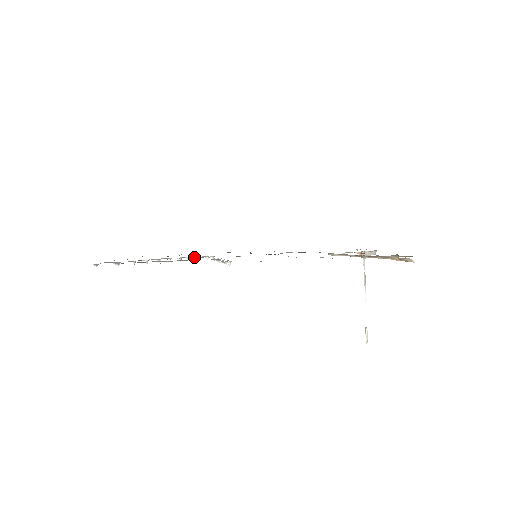
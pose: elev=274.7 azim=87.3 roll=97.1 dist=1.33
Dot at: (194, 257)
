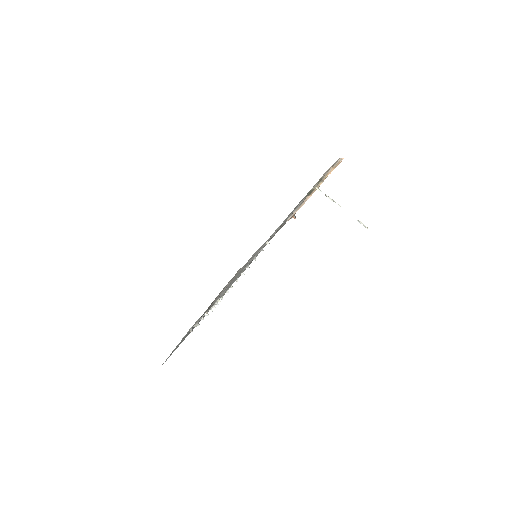
Dot at: (220, 298)
